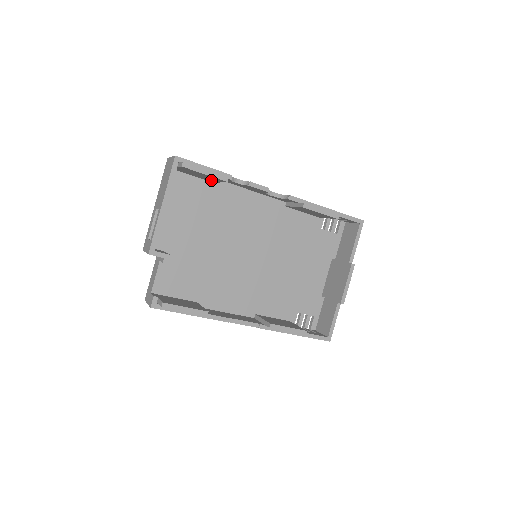
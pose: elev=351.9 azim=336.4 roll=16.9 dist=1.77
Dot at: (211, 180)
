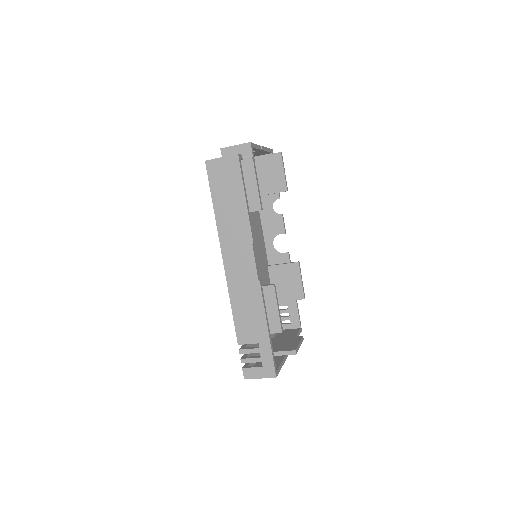
Dot at: (263, 189)
